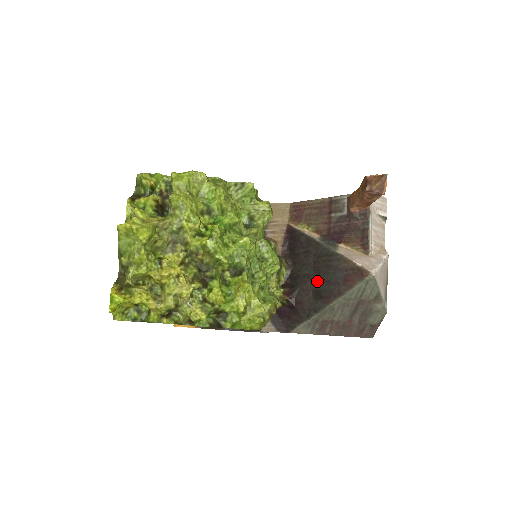
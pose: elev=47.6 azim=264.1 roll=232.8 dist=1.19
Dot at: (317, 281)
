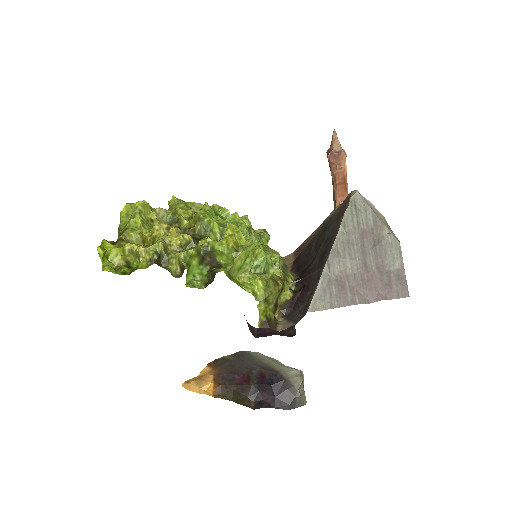
Dot at: (319, 252)
